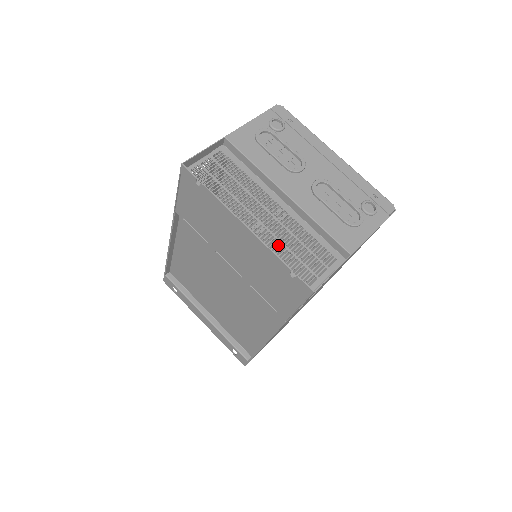
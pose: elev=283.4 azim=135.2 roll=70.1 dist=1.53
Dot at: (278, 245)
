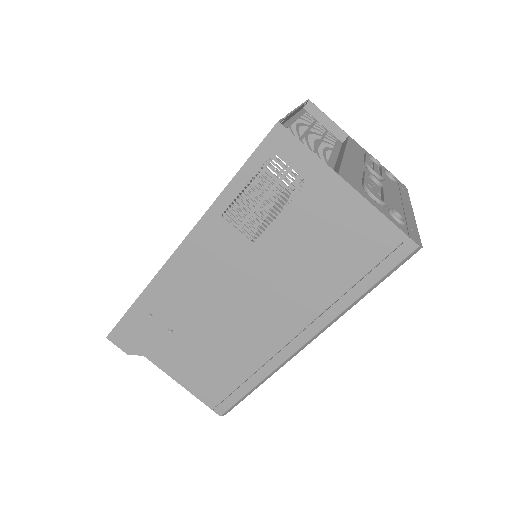
Dot at: occluded
